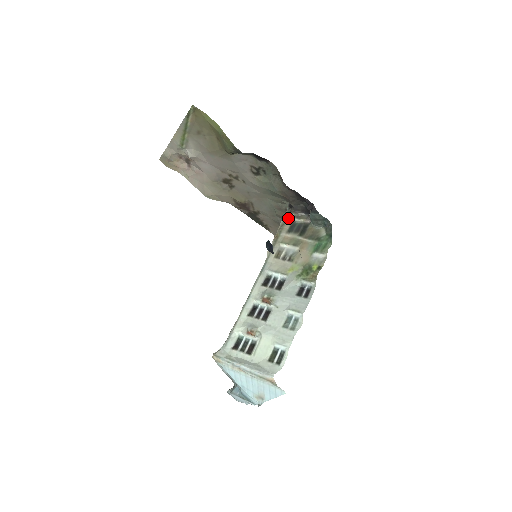
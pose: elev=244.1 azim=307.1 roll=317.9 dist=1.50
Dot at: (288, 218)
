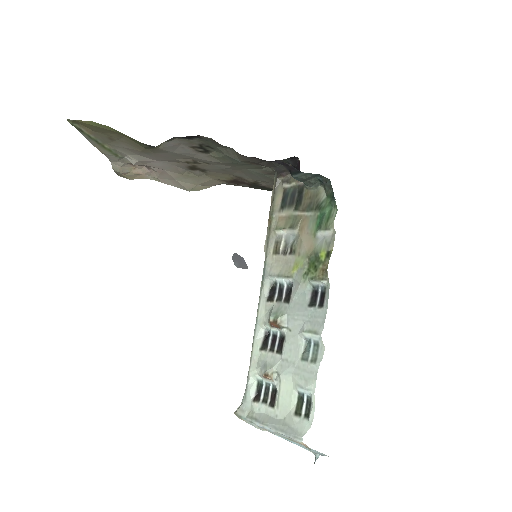
Dot at: (277, 187)
